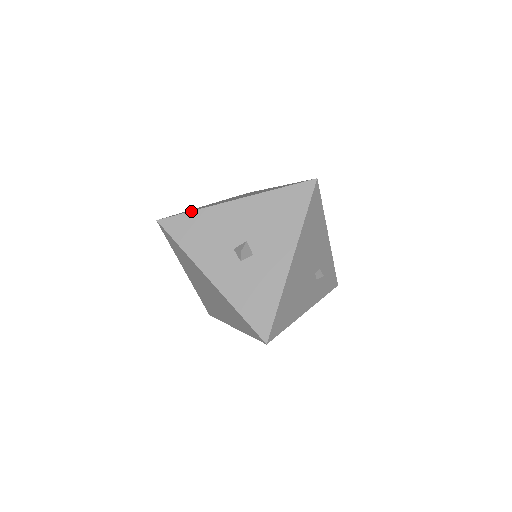
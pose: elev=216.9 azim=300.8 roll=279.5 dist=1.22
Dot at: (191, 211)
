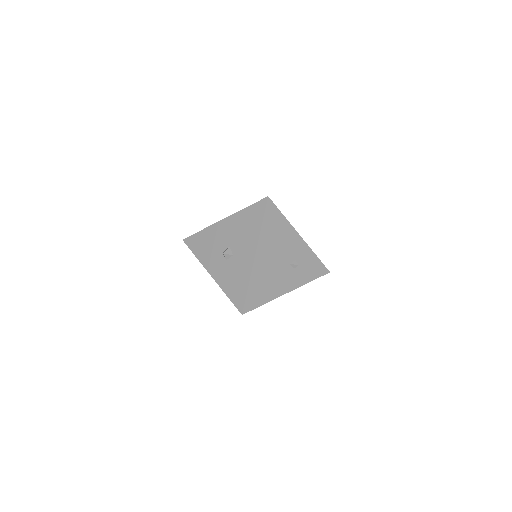
Dot at: (200, 231)
